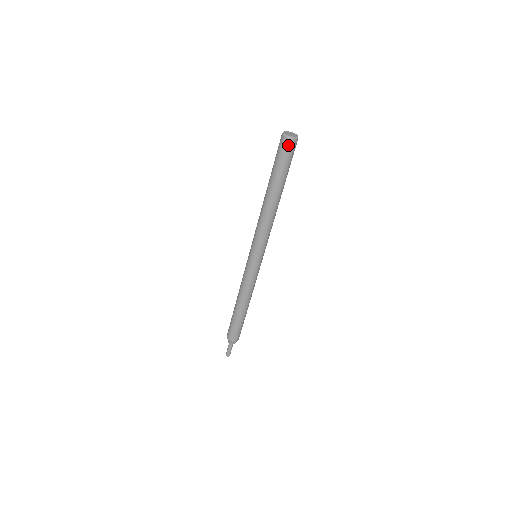
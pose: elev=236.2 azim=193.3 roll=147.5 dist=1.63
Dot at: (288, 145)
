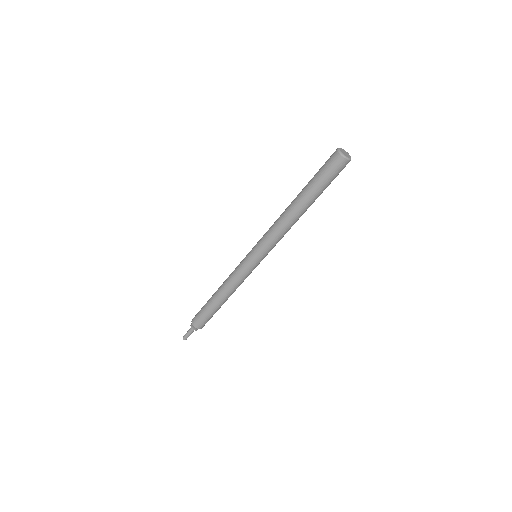
Dot at: (345, 166)
